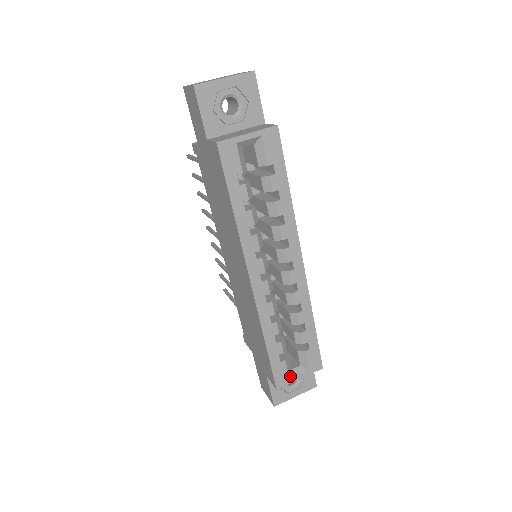
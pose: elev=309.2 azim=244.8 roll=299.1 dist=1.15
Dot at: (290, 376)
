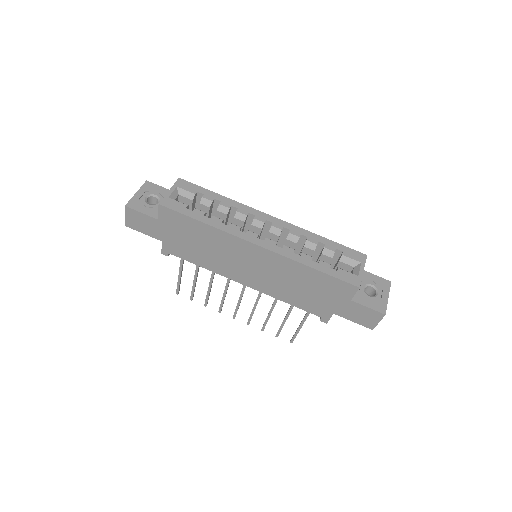
Dot at: (356, 275)
